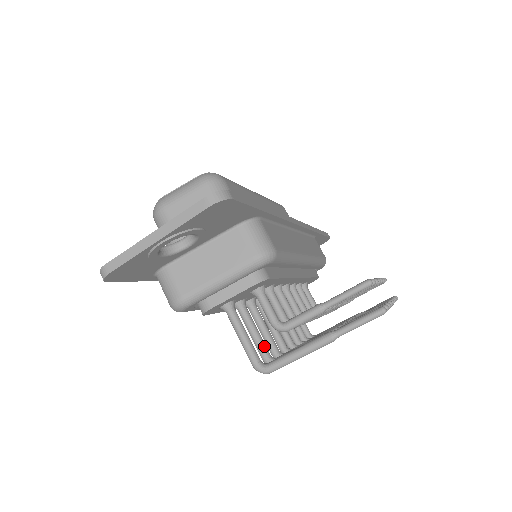
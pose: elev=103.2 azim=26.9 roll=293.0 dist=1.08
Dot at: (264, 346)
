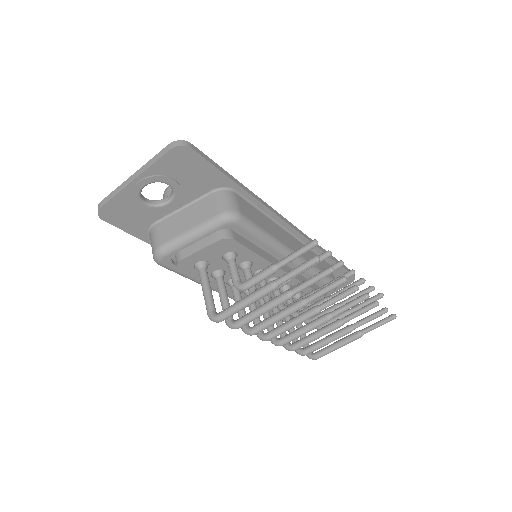
Dot at: occluded
